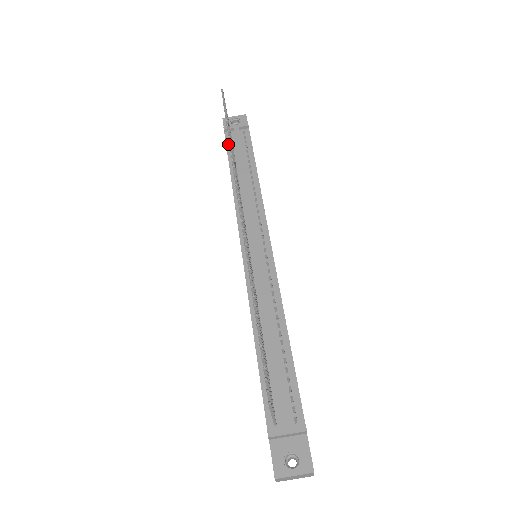
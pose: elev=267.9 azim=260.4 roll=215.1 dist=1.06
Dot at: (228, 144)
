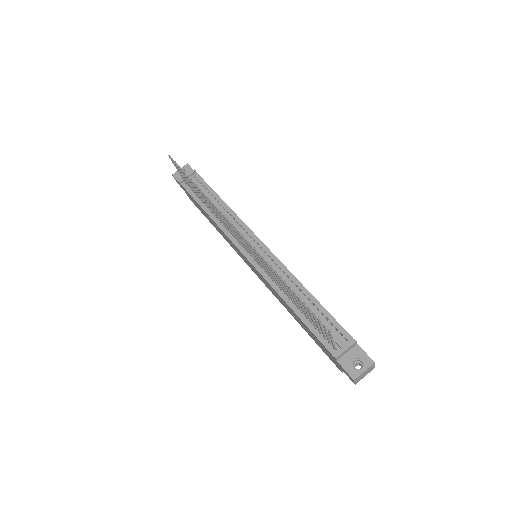
Dot at: (189, 191)
